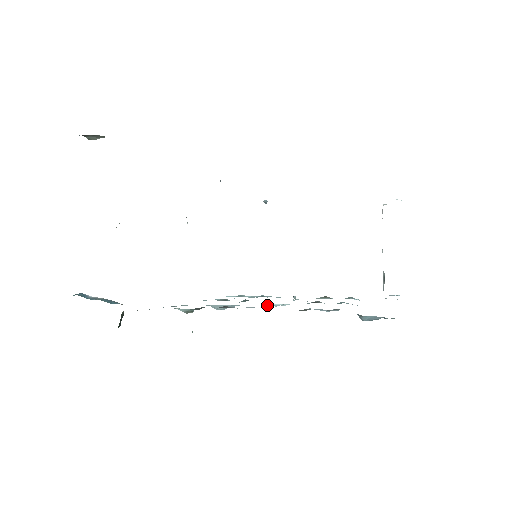
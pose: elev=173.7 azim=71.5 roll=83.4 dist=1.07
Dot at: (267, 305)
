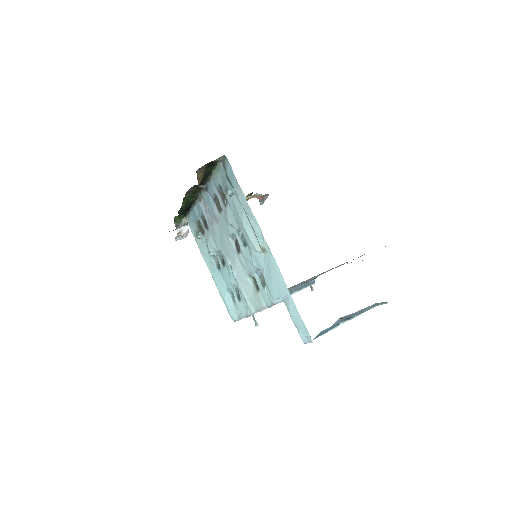
Dot at: (224, 255)
